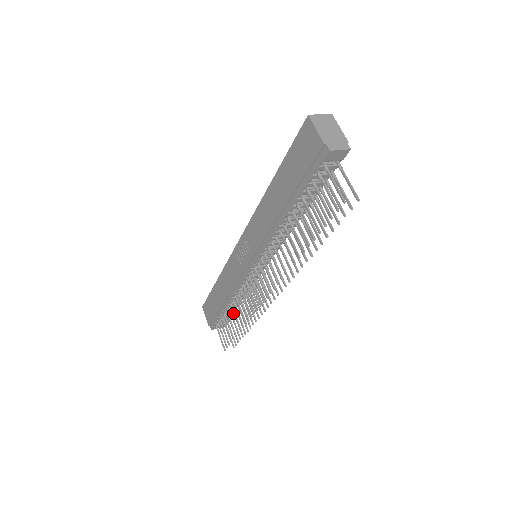
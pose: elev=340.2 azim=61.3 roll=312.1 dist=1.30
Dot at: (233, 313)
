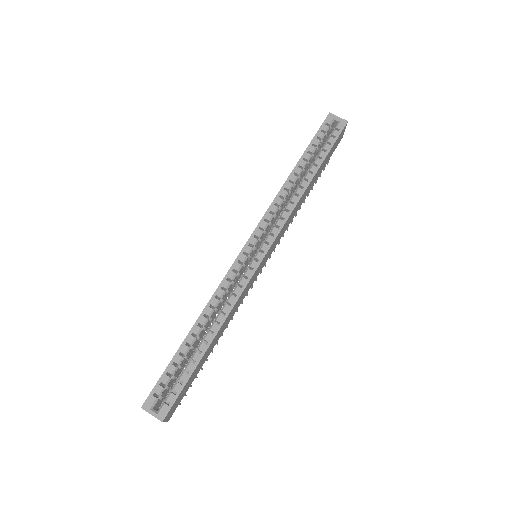
Dot at: occluded
